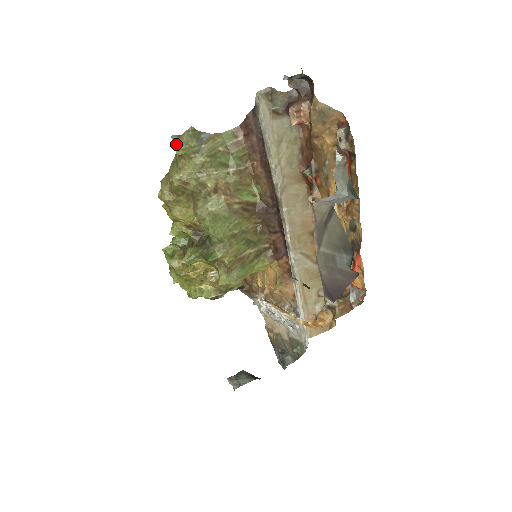
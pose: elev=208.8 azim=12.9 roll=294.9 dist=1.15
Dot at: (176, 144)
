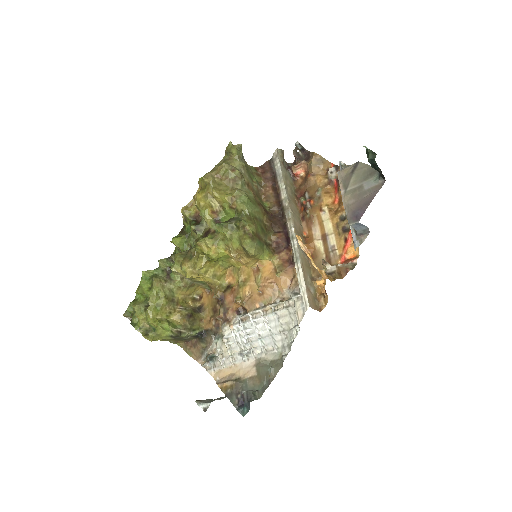
Dot at: (232, 146)
